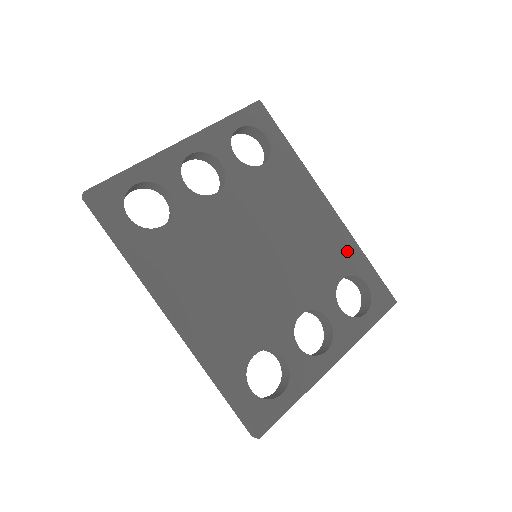
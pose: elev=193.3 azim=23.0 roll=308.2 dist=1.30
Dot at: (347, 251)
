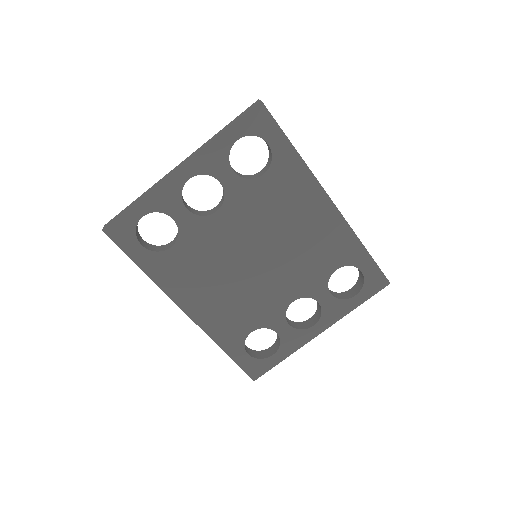
Dot at: (345, 245)
